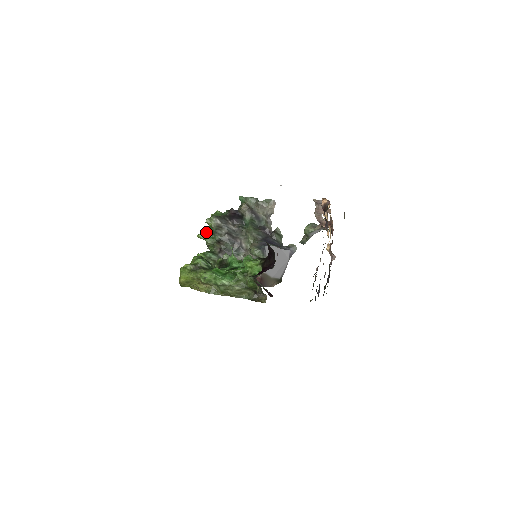
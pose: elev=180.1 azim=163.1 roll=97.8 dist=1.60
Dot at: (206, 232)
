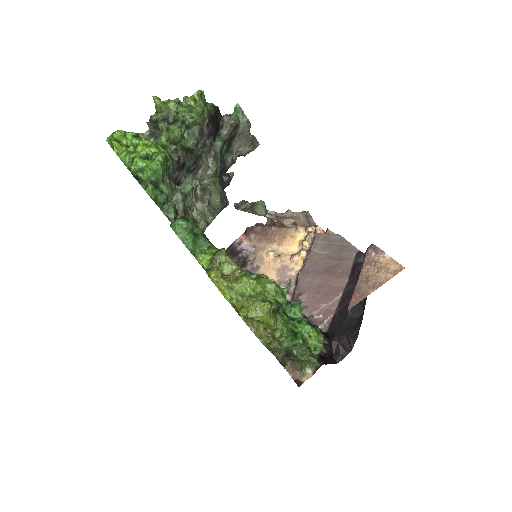
Dot at: (171, 107)
